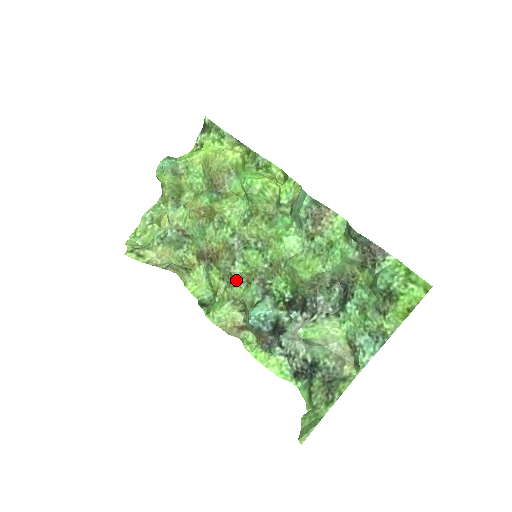
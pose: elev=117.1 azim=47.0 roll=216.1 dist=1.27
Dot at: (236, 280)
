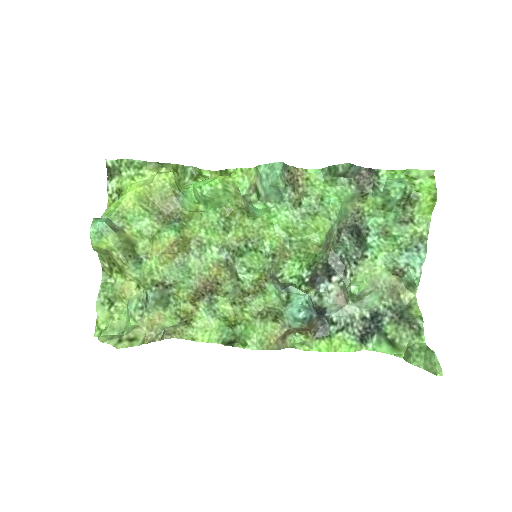
Dot at: (250, 293)
